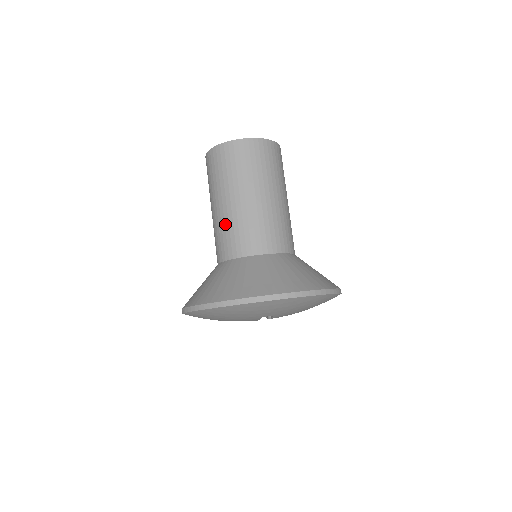
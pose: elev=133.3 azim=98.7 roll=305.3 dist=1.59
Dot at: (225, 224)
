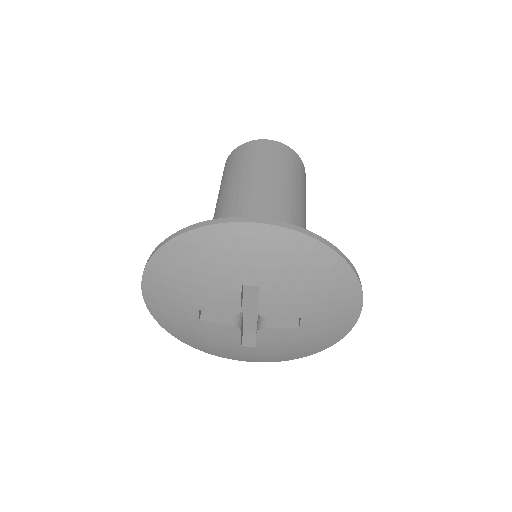
Dot at: (224, 203)
